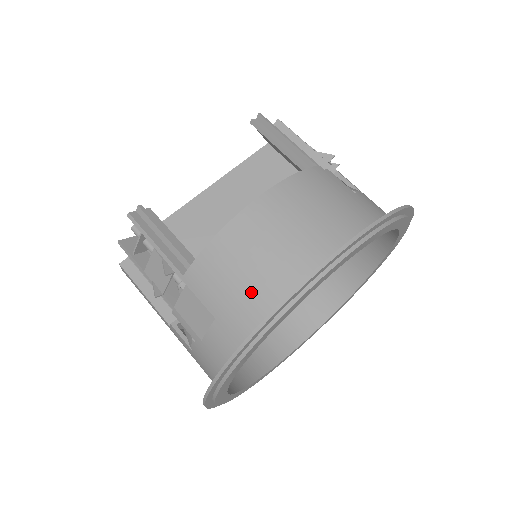
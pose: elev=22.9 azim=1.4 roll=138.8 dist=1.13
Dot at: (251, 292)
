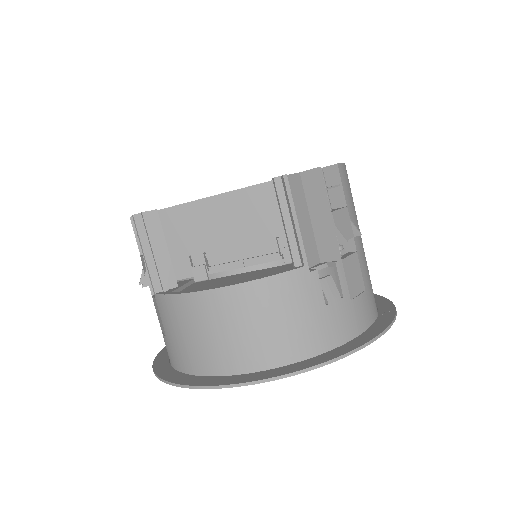
Dot at: (187, 349)
